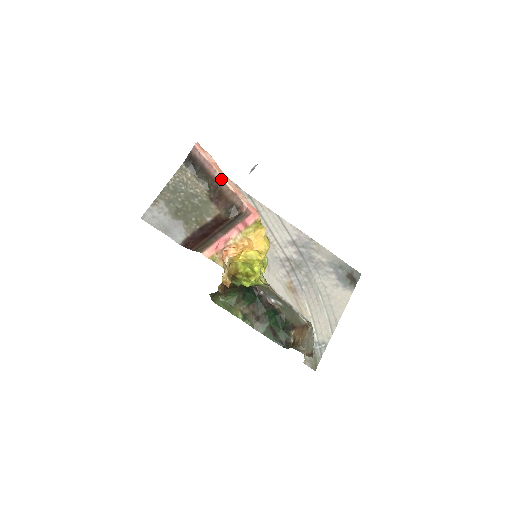
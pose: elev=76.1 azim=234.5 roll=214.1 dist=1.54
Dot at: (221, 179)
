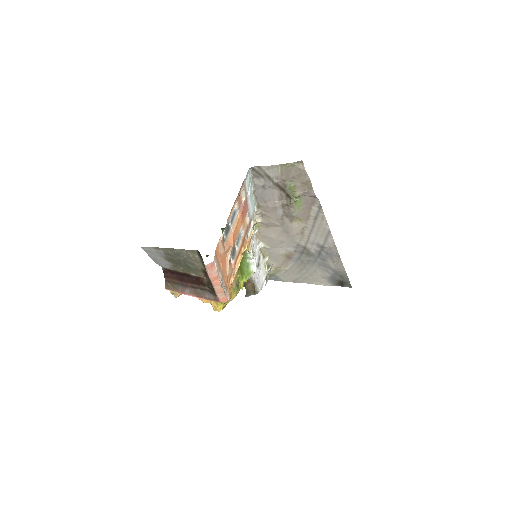
Dot at: (212, 283)
